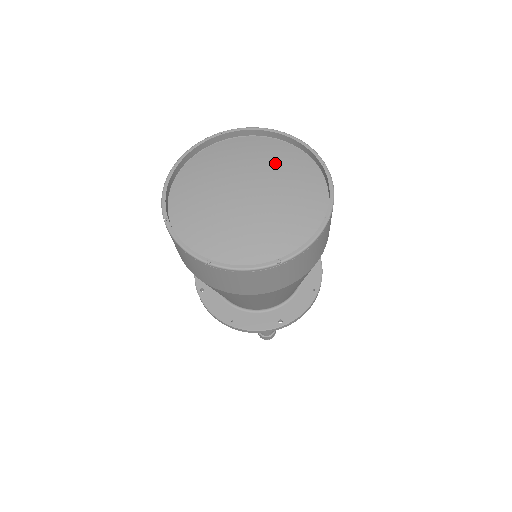
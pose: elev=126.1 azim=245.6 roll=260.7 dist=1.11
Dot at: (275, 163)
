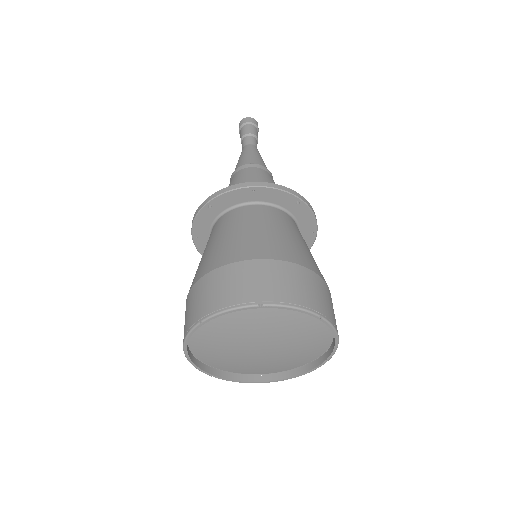
Dot at: (271, 322)
